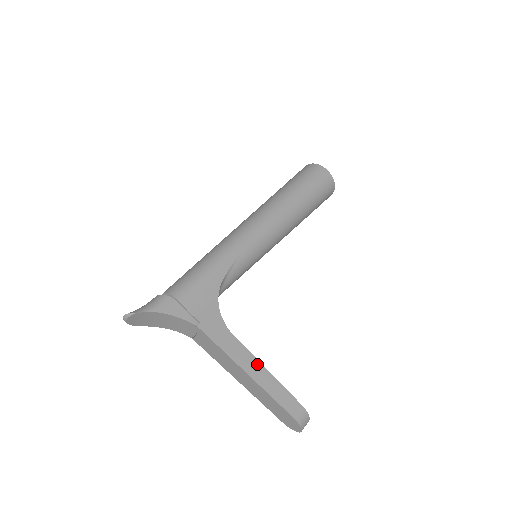
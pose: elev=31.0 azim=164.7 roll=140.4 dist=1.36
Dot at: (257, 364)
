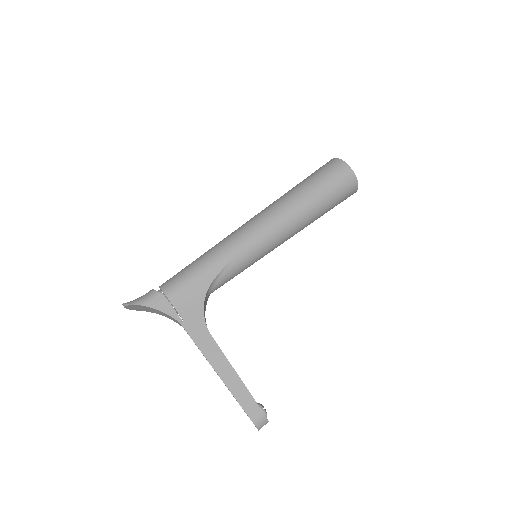
Dot at: (227, 365)
